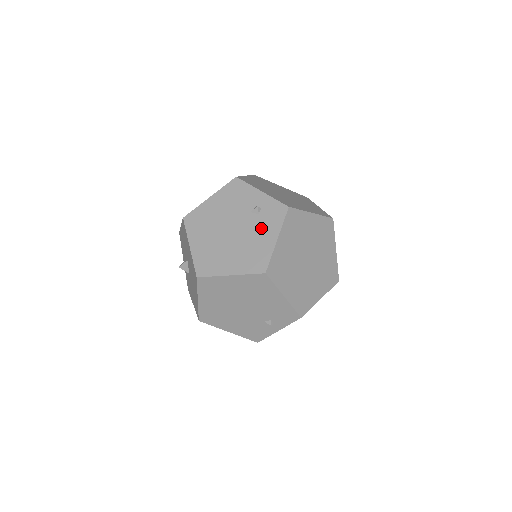
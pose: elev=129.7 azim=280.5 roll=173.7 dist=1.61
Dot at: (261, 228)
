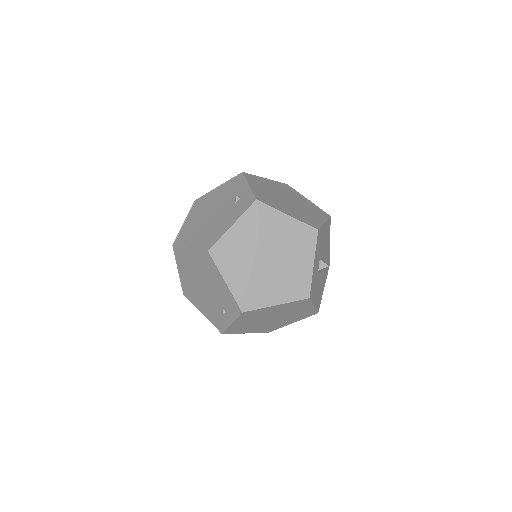
Dot at: (229, 214)
